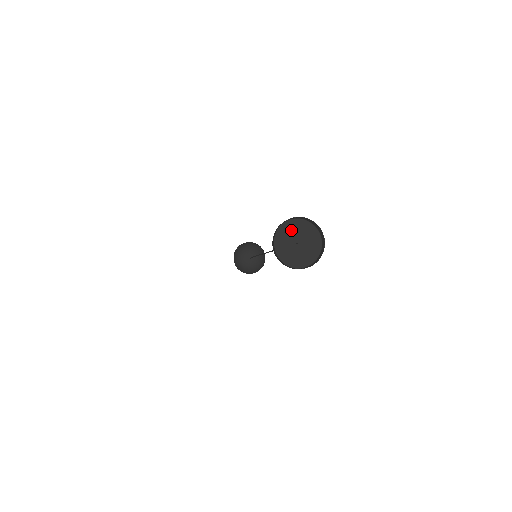
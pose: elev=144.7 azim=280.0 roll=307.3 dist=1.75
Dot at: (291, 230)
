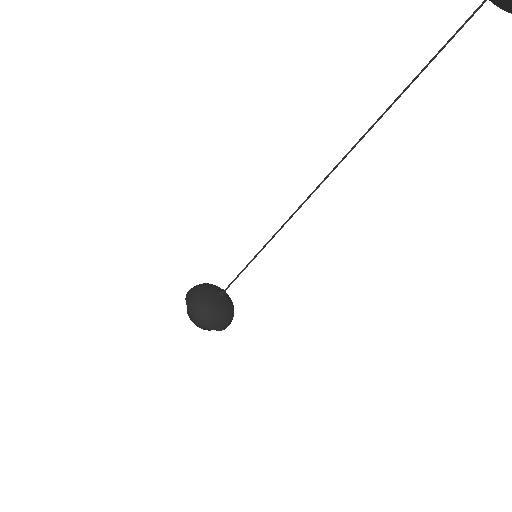
Dot at: out of frame
